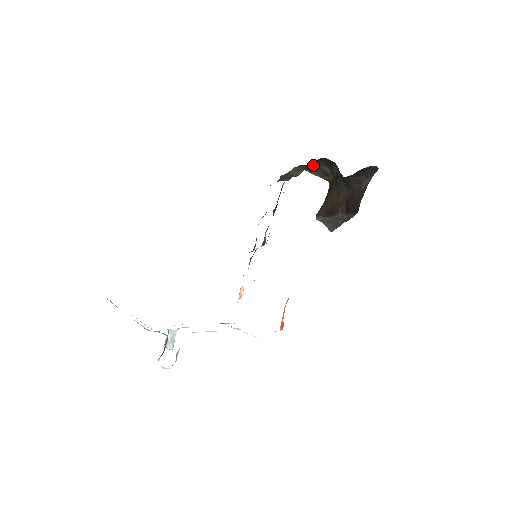
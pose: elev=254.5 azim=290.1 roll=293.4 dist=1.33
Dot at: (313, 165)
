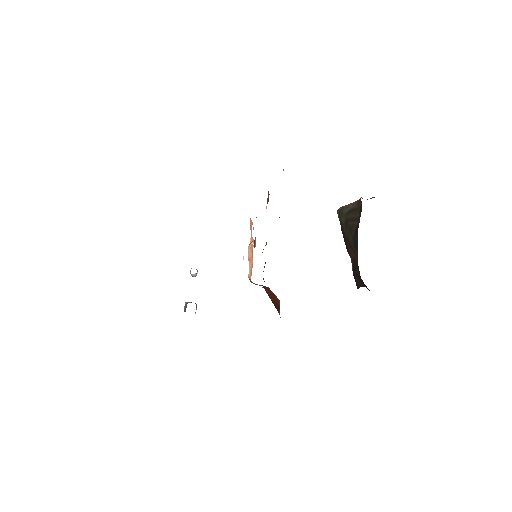
Dot at: occluded
